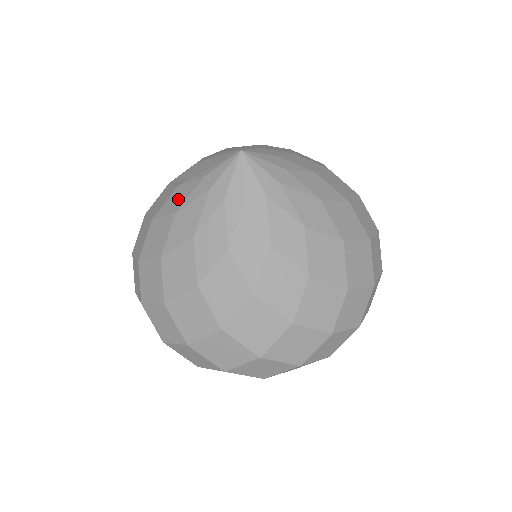
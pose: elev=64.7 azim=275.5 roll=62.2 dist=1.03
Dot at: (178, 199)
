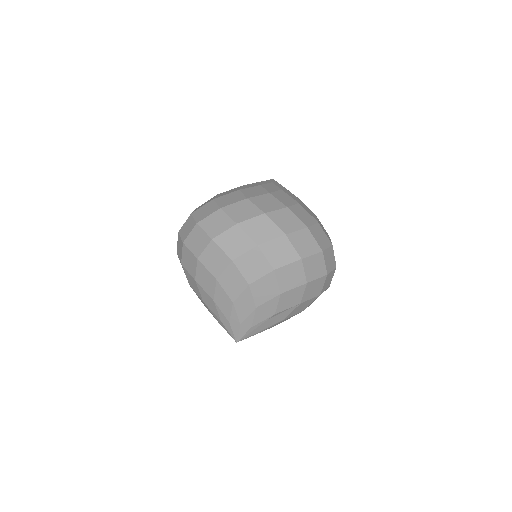
Dot at: occluded
